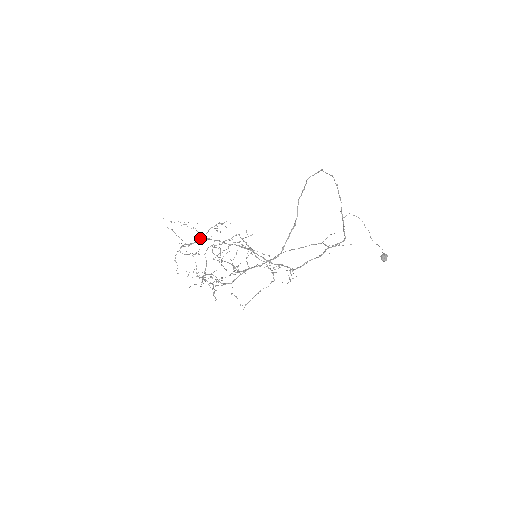
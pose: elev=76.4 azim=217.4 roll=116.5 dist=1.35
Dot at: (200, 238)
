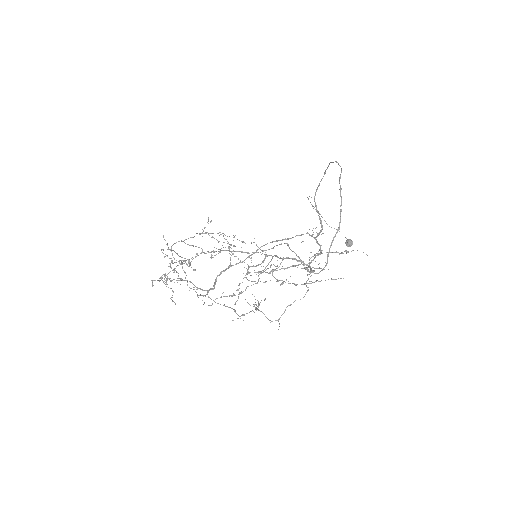
Dot at: (265, 257)
